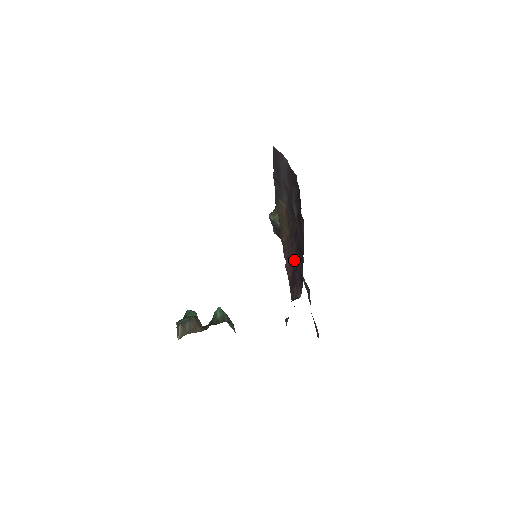
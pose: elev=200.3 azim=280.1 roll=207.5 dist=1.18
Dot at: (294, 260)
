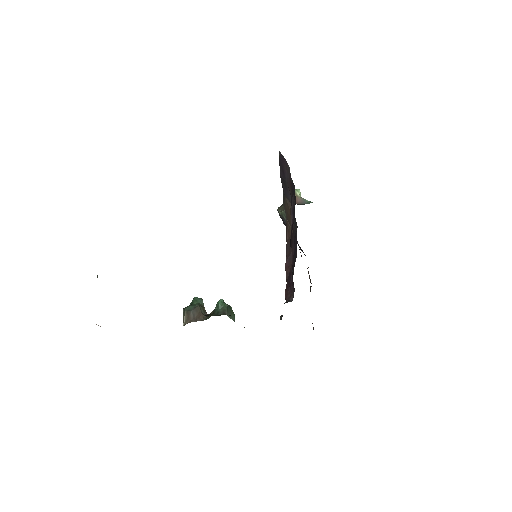
Dot at: (292, 262)
